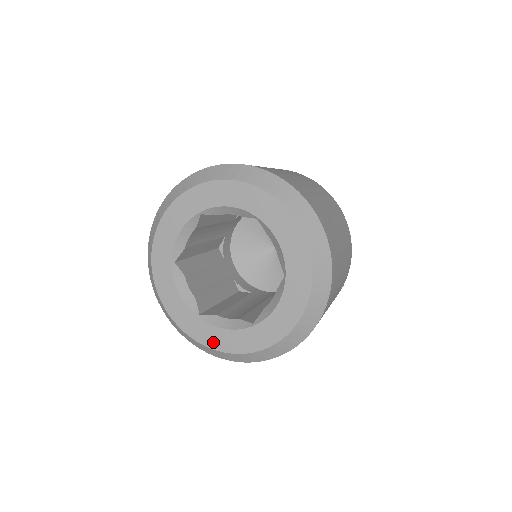
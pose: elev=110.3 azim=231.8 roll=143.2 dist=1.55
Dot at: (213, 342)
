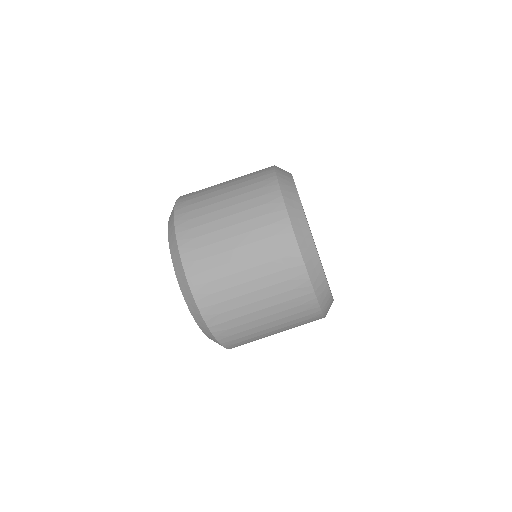
Dot at: occluded
